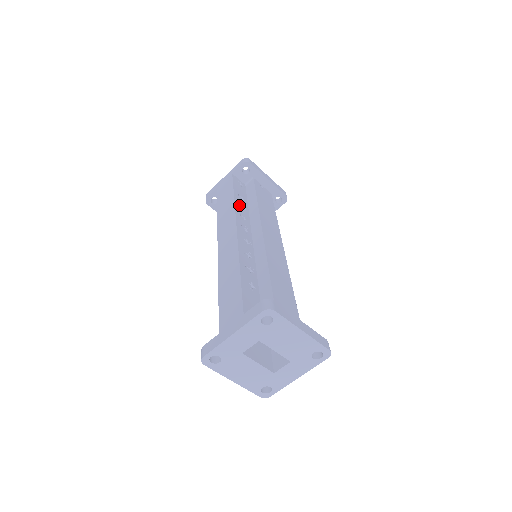
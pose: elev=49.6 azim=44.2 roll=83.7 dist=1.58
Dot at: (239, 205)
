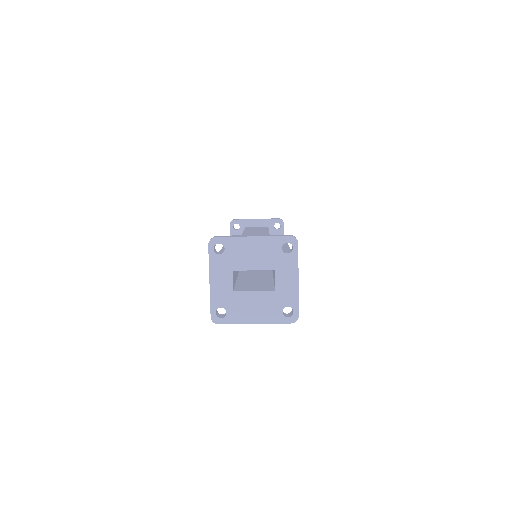
Dot at: occluded
